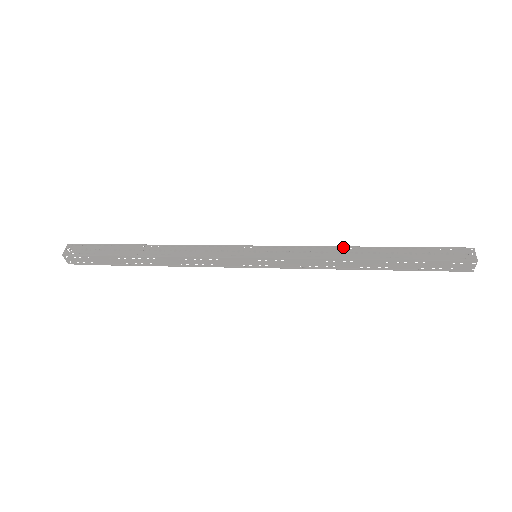
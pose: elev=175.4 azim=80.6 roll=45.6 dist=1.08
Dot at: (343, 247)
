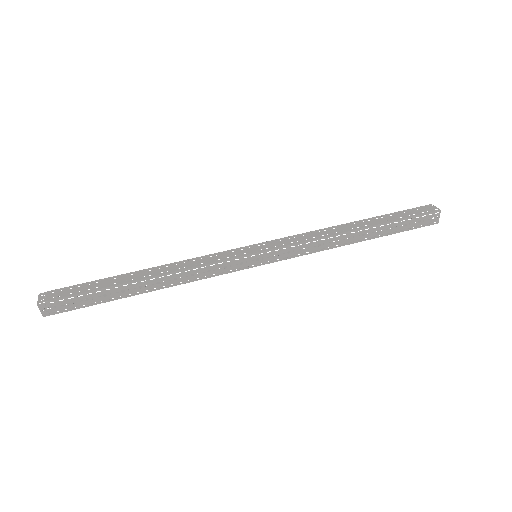
Dot at: occluded
